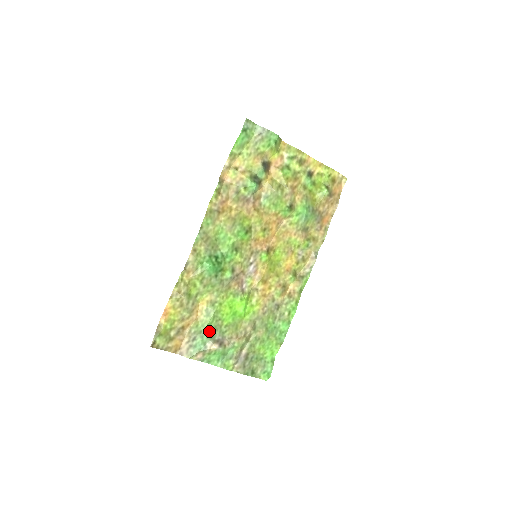
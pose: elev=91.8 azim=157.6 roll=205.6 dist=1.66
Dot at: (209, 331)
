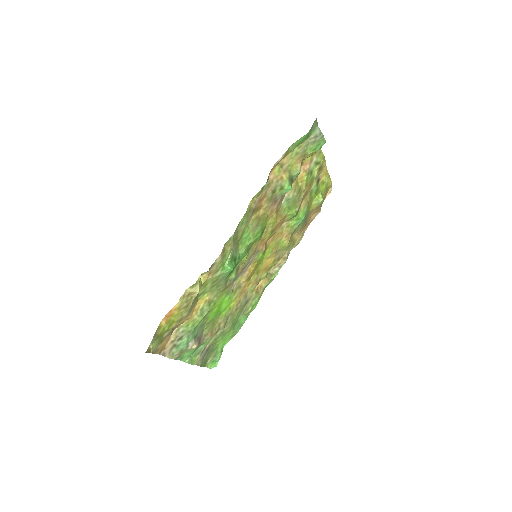
Dot at: (196, 330)
